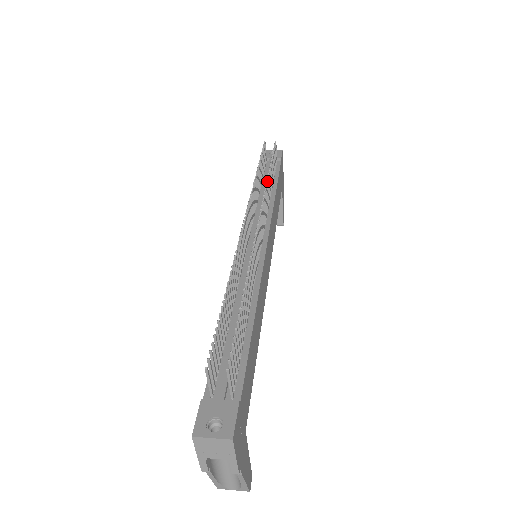
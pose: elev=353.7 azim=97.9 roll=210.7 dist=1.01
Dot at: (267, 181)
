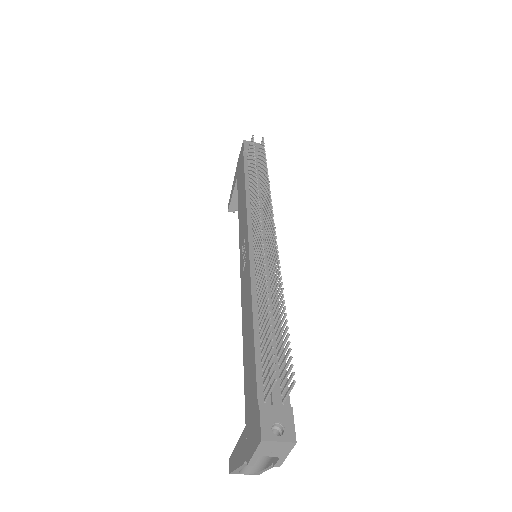
Dot at: (268, 183)
